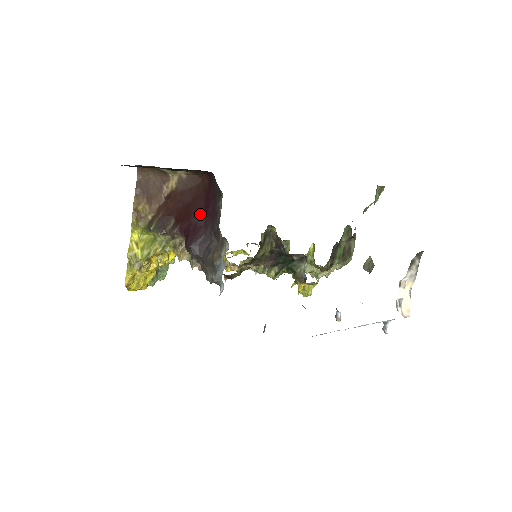
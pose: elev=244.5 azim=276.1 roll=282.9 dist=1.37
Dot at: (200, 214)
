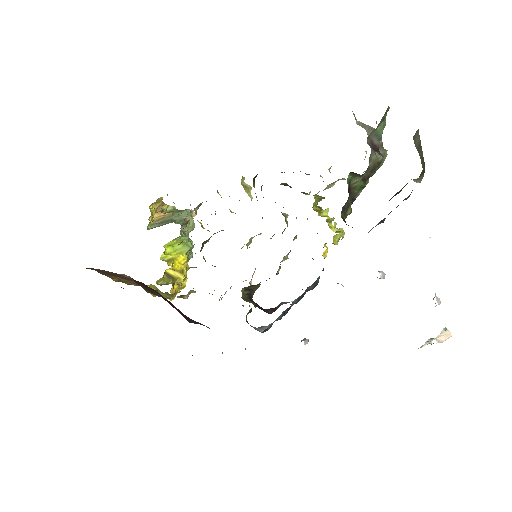
Dot at: occluded
